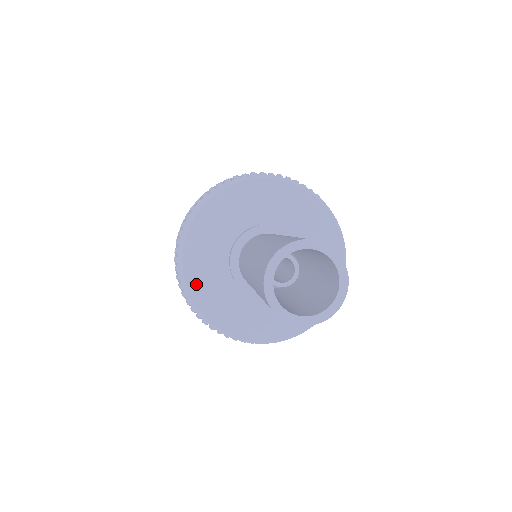
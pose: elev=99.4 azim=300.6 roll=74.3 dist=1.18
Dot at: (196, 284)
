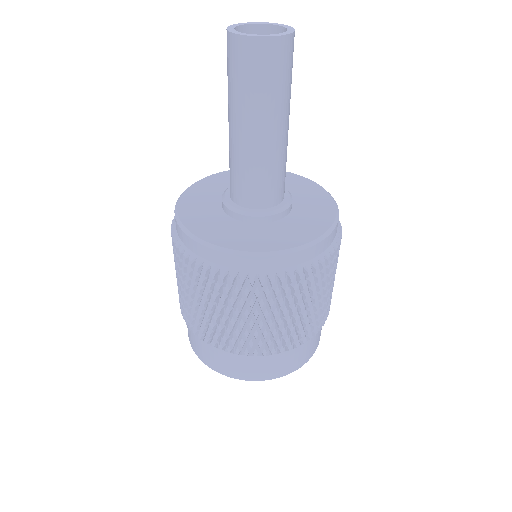
Dot at: (192, 194)
